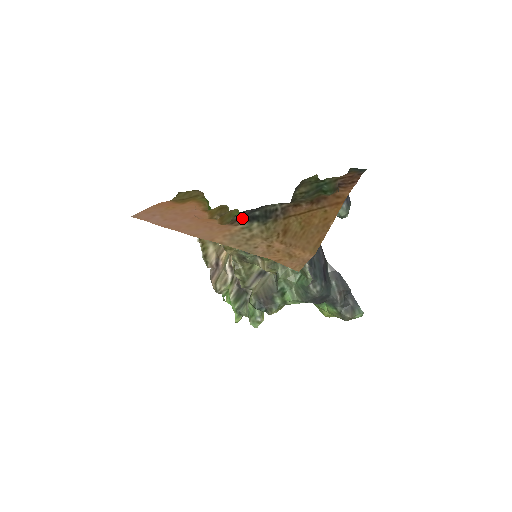
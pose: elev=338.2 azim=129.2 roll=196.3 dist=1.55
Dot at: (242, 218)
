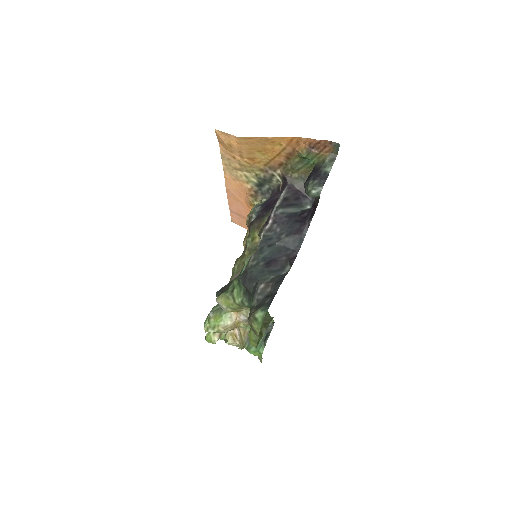
Dot at: (259, 193)
